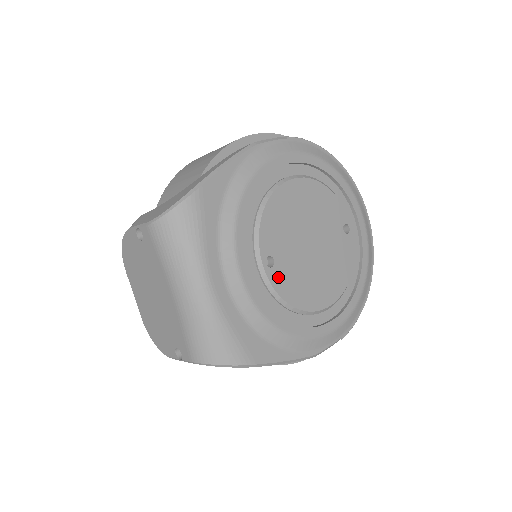
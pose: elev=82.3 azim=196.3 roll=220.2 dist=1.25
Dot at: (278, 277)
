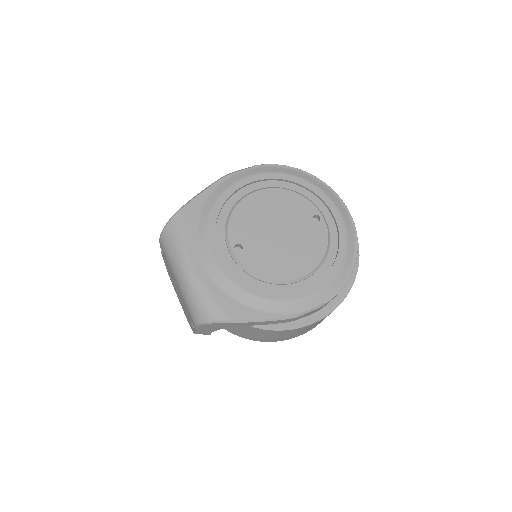
Dot at: (247, 257)
